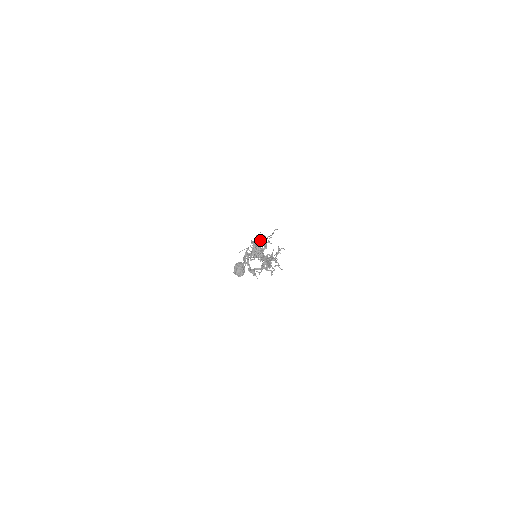
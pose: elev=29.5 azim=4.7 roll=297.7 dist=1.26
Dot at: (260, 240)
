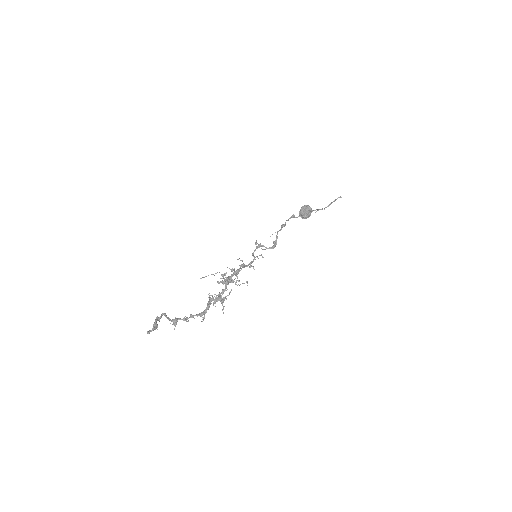
Dot at: (302, 215)
